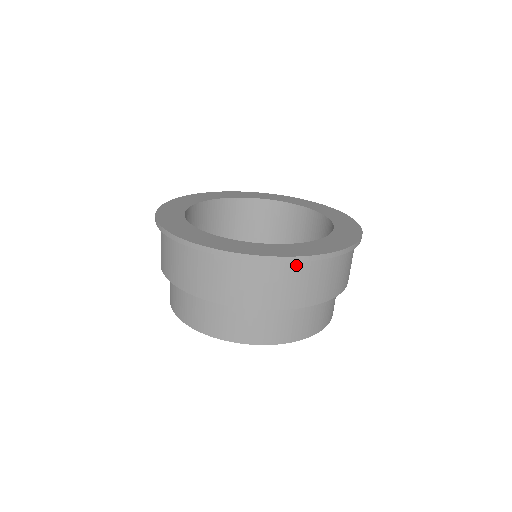
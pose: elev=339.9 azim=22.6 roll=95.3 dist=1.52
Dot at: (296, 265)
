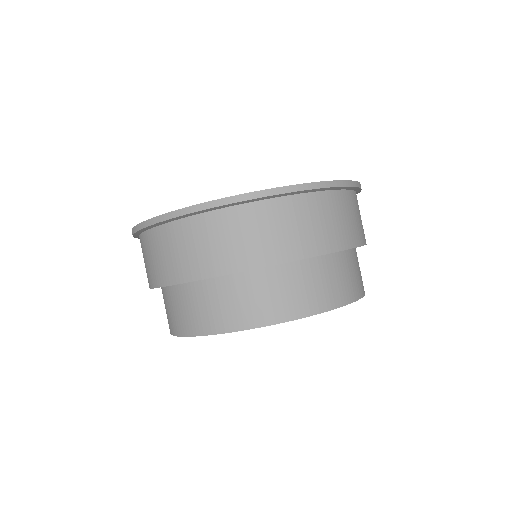
Dot at: (168, 228)
